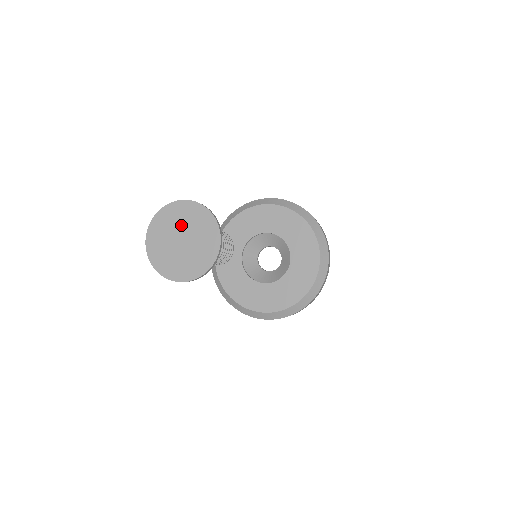
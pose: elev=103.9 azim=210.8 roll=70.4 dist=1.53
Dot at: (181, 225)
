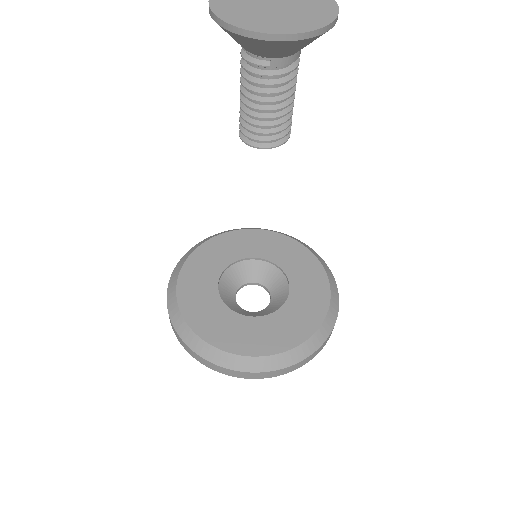
Dot at: out of frame
